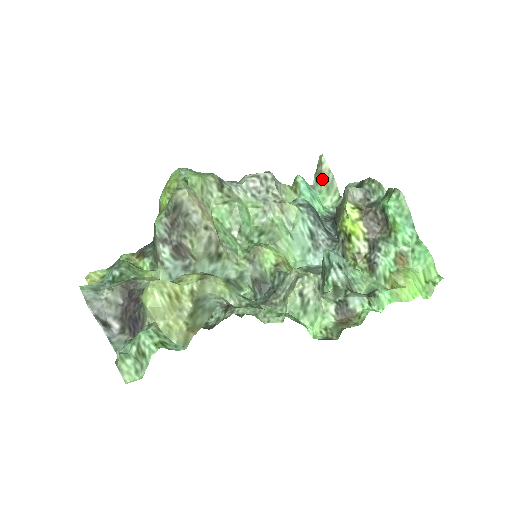
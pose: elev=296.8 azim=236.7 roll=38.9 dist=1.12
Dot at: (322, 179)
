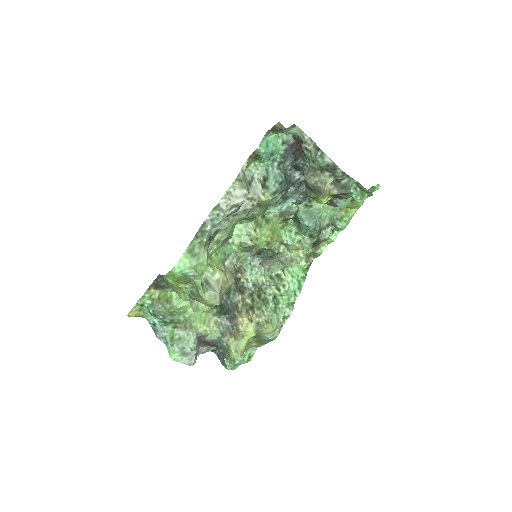
Dot at: occluded
